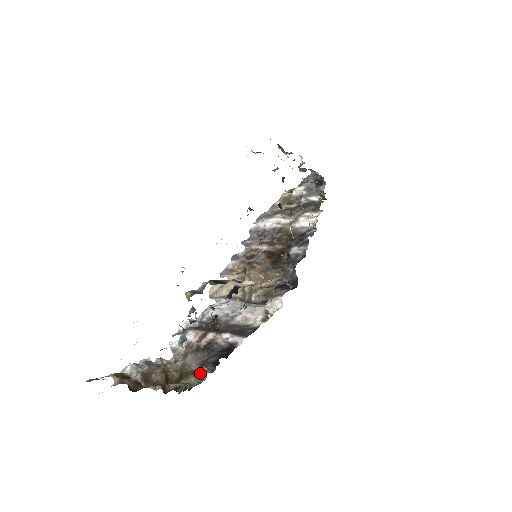
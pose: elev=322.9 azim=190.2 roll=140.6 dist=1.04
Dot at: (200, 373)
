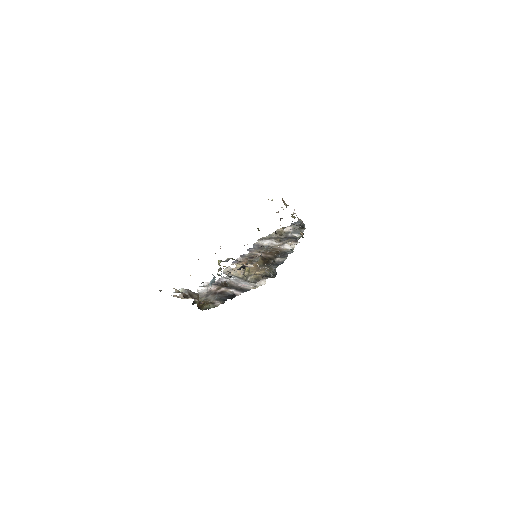
Dot at: (216, 303)
